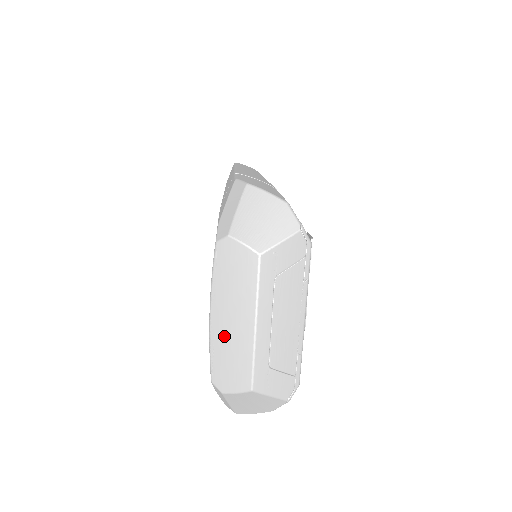
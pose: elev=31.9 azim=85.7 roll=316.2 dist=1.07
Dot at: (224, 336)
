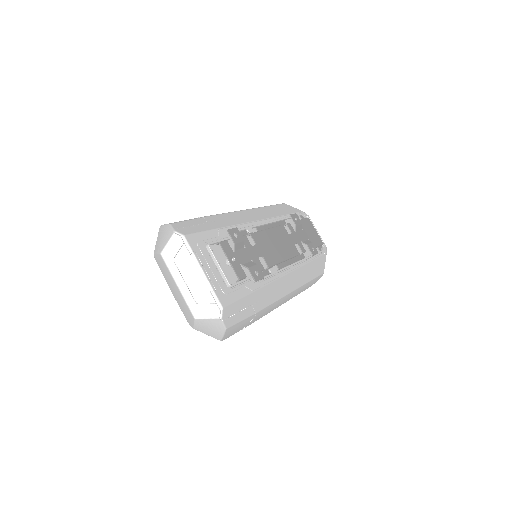
Dot at: (178, 299)
